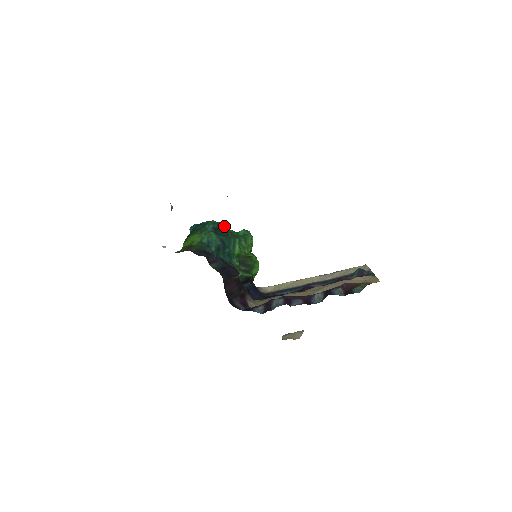
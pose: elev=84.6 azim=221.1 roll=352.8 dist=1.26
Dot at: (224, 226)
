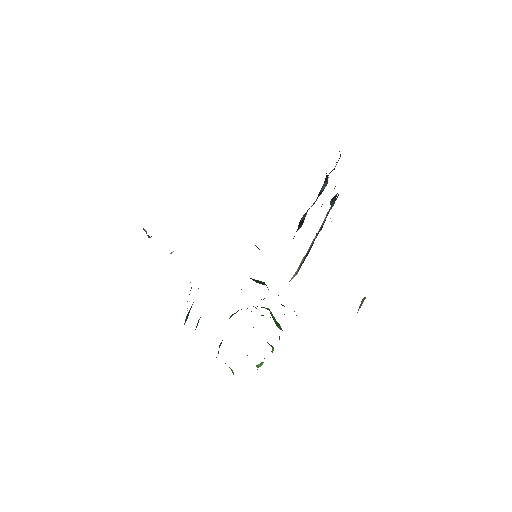
Dot at: occluded
